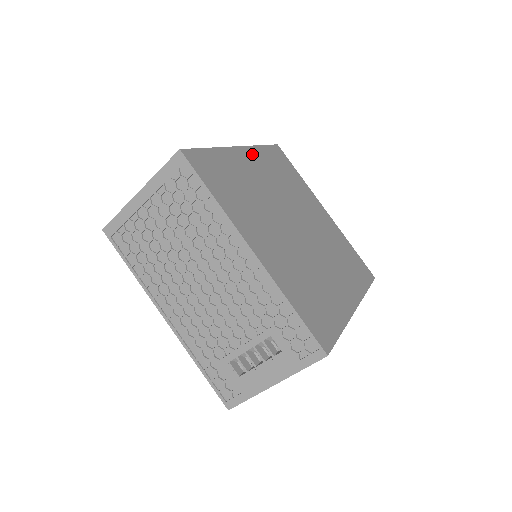
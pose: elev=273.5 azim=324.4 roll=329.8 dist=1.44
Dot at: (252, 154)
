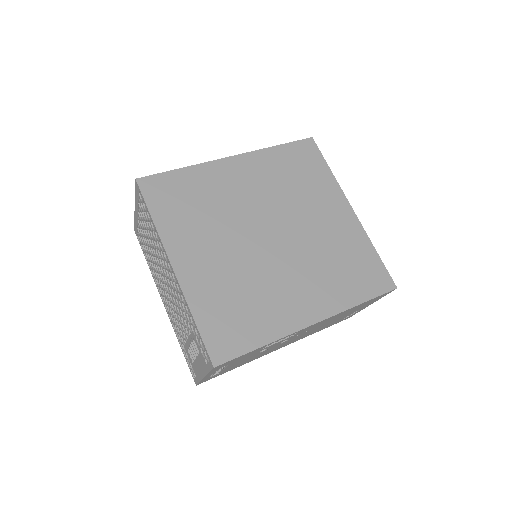
Dot at: (249, 161)
